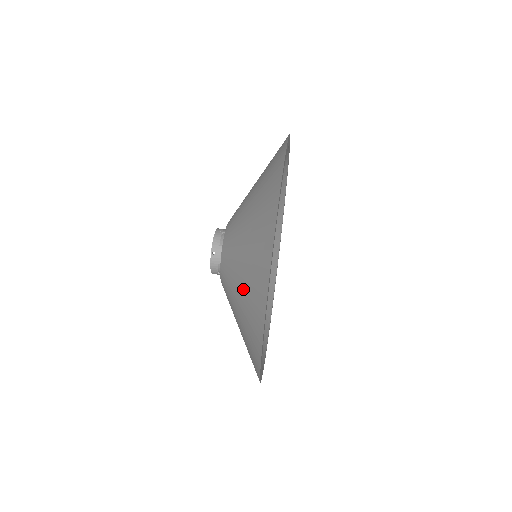
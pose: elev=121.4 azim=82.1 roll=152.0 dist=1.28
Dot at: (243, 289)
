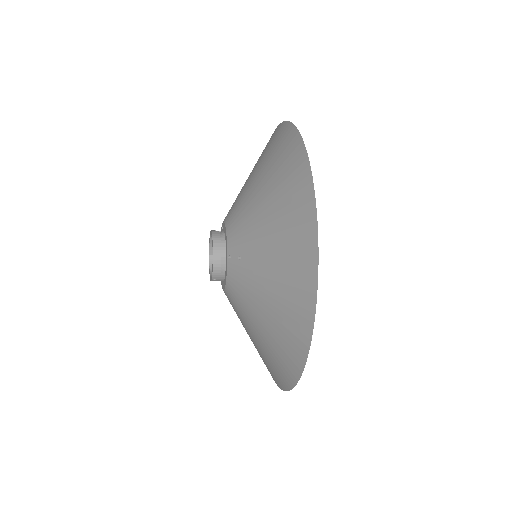
Dot at: occluded
